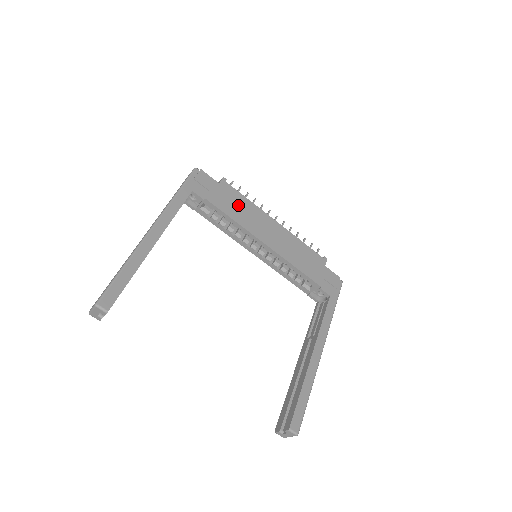
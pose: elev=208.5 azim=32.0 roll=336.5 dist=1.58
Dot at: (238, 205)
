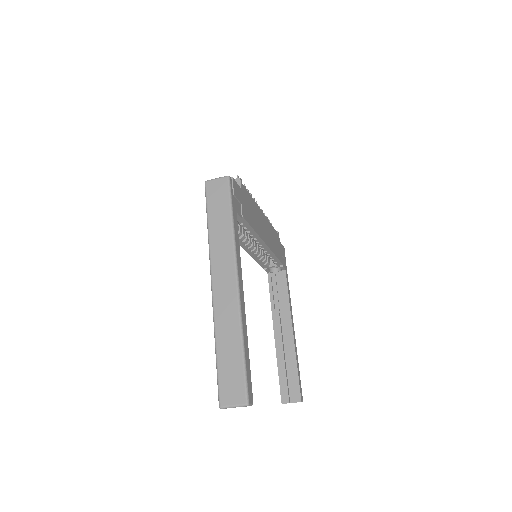
Dot at: (251, 209)
